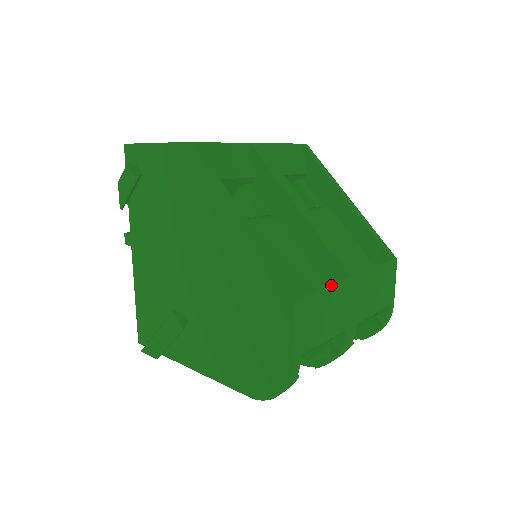
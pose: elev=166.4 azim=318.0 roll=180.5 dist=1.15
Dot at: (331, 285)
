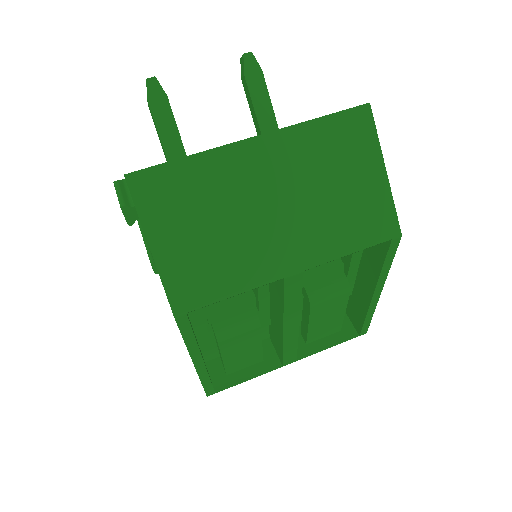
Dot at: occluded
